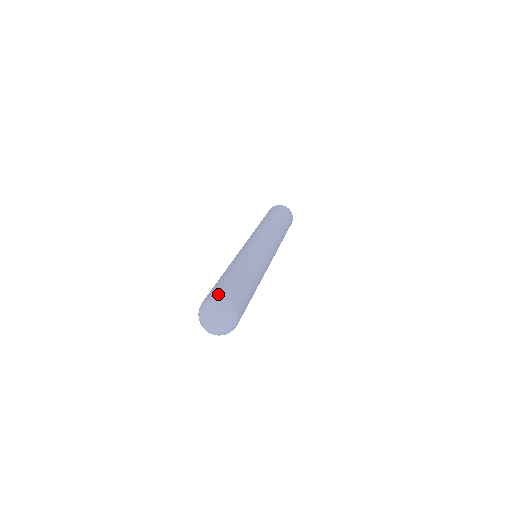
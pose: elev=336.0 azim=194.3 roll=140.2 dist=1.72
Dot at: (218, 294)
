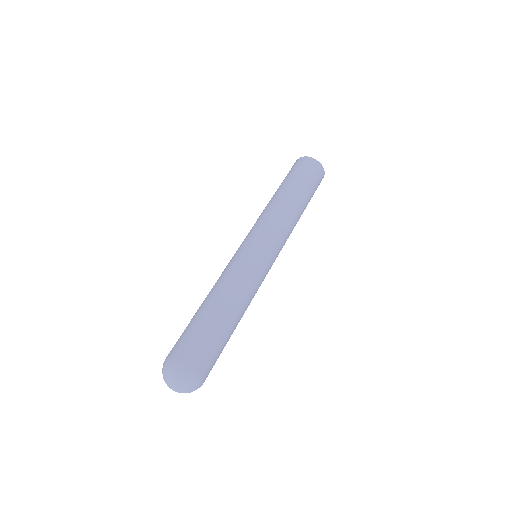
Dot at: (169, 354)
